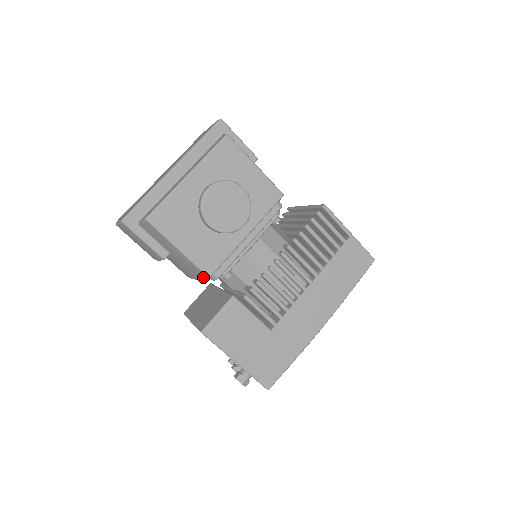
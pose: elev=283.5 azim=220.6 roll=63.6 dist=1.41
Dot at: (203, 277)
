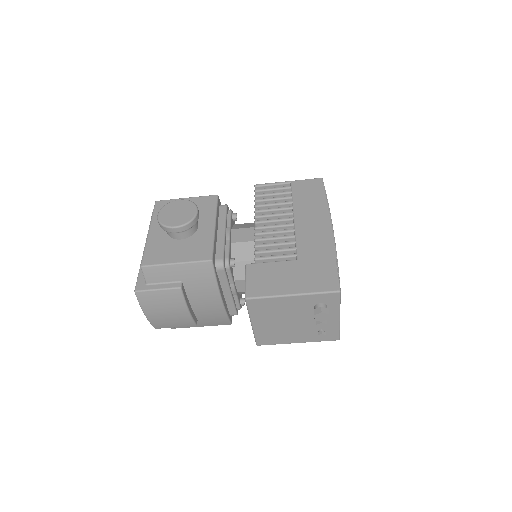
Dot at: (211, 268)
